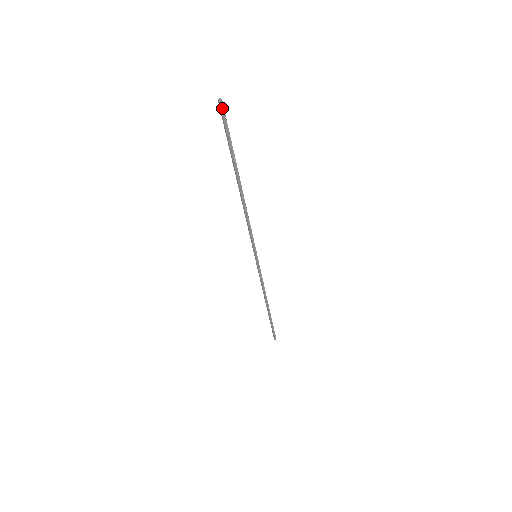
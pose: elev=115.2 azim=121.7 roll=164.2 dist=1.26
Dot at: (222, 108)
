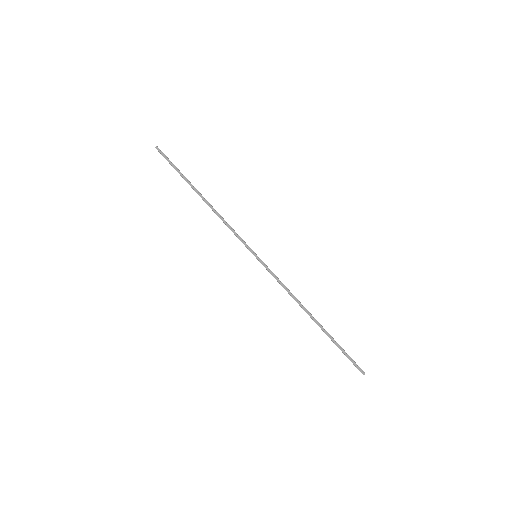
Dot at: (160, 151)
